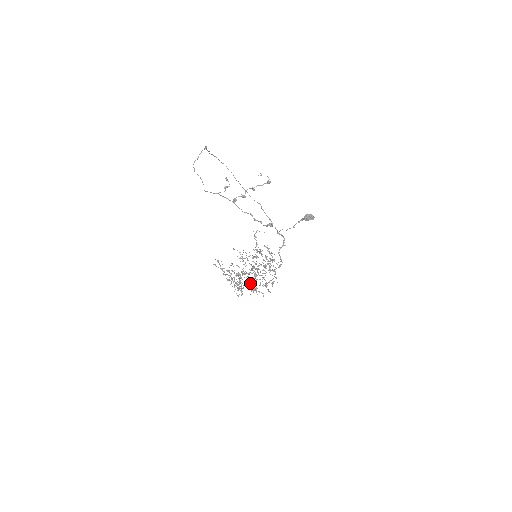
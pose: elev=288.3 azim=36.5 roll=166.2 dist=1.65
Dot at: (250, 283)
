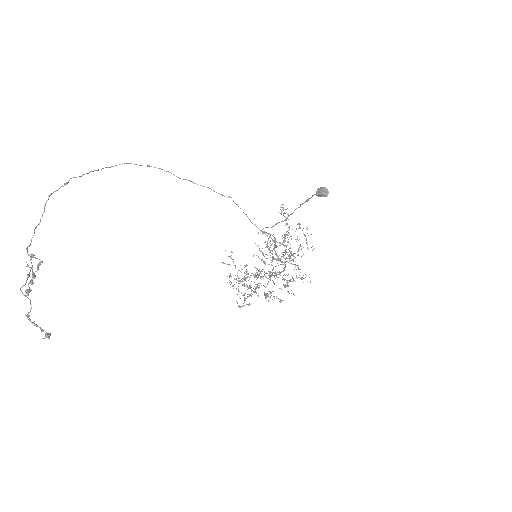
Dot at: occluded
